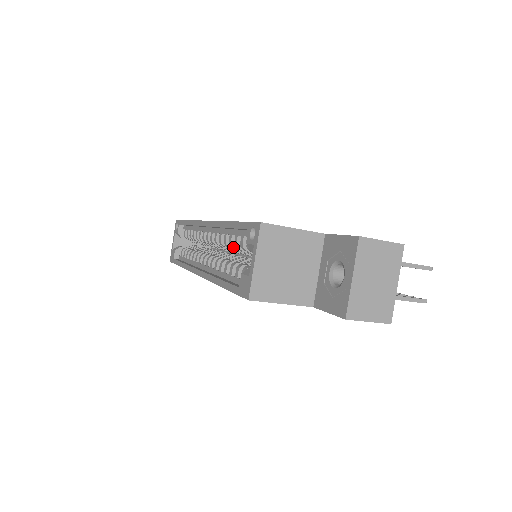
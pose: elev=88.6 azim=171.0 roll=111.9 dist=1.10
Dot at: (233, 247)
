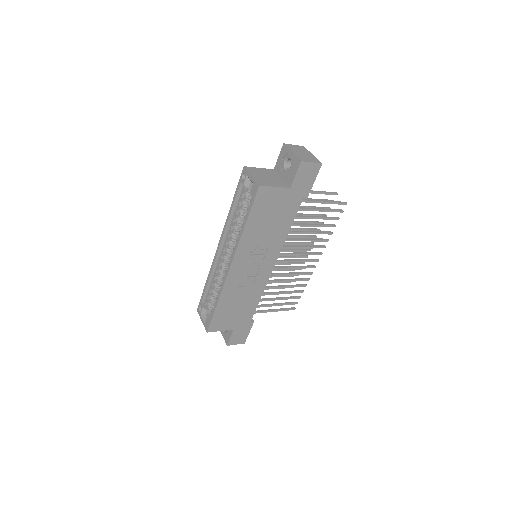
Dot at: (240, 218)
